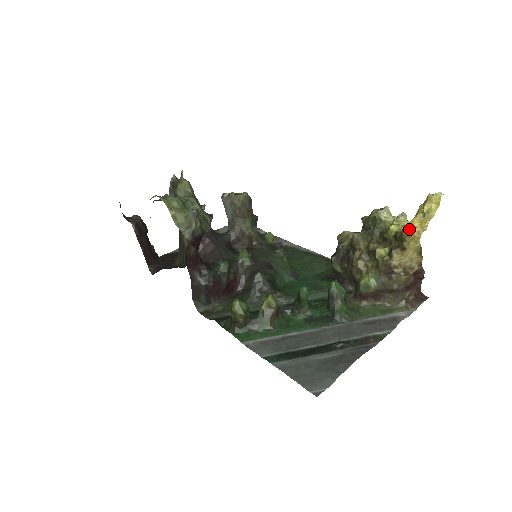
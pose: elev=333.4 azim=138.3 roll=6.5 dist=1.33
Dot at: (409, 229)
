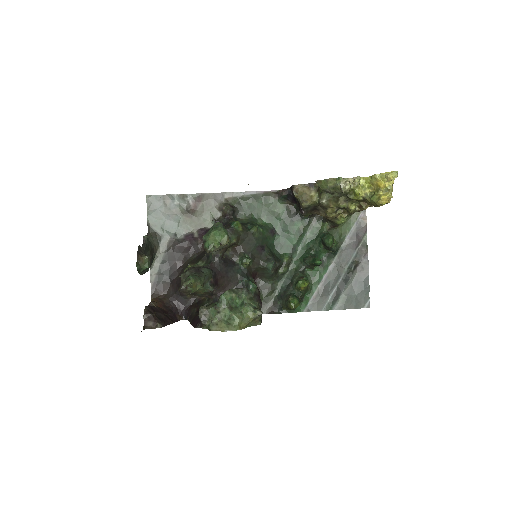
Dot at: (383, 204)
